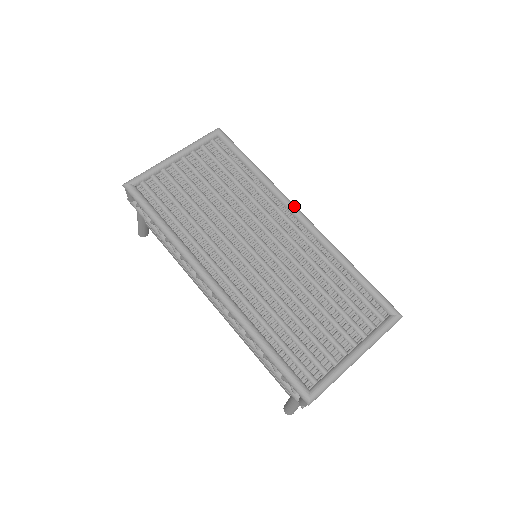
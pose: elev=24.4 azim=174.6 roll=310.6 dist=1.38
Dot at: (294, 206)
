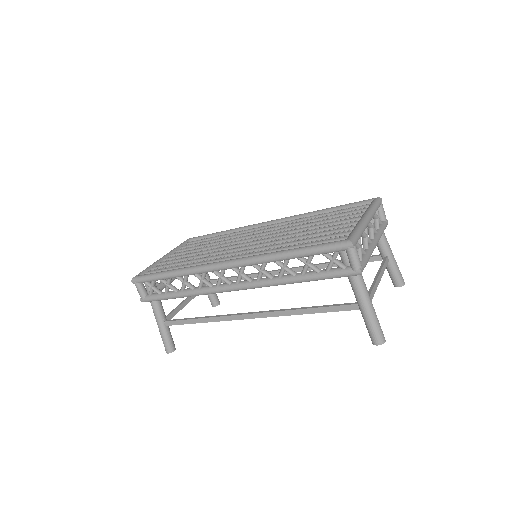
Dot at: (262, 222)
